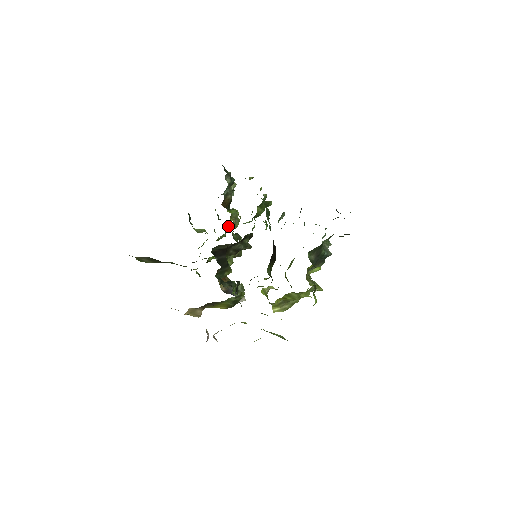
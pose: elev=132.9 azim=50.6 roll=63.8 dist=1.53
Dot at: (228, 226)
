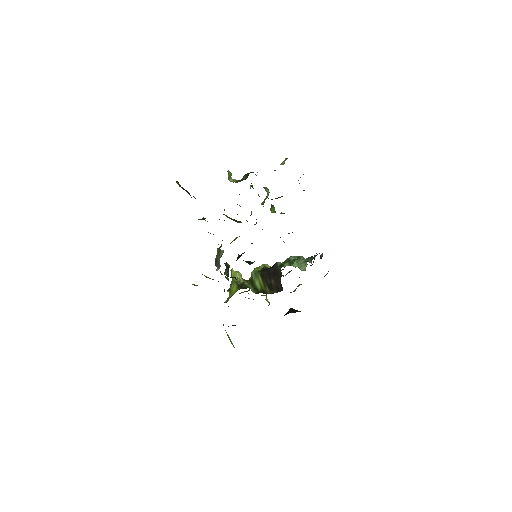
Dot at: occluded
